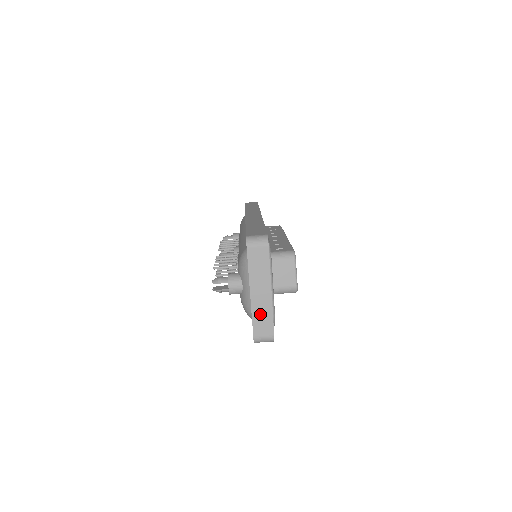
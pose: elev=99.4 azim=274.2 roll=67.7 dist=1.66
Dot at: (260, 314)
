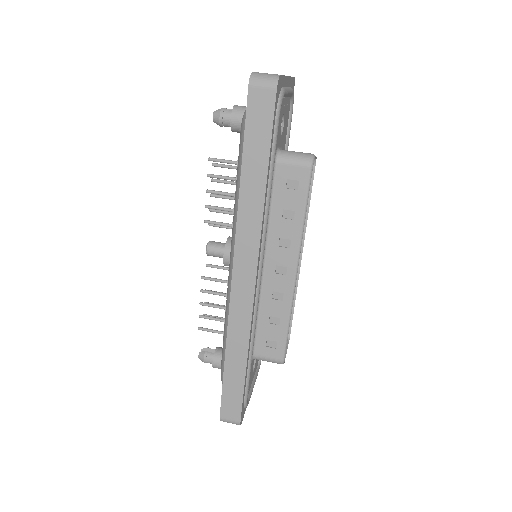
Dot at: occluded
